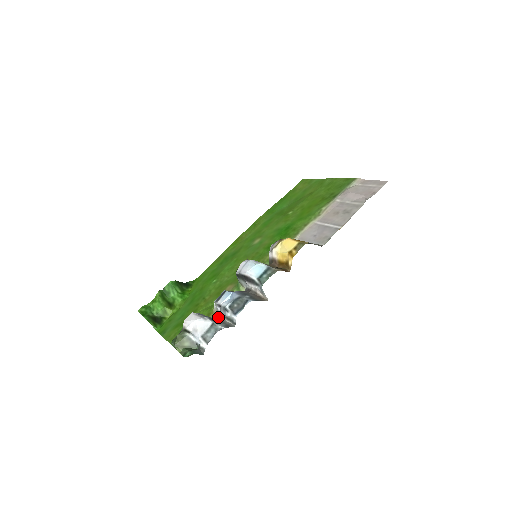
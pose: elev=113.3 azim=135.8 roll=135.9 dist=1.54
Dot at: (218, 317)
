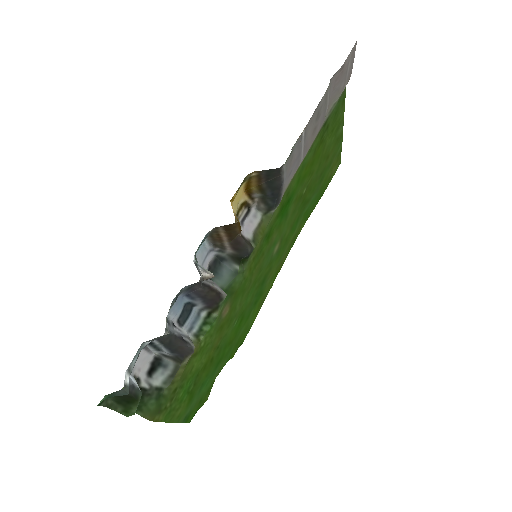
Dot at: (166, 338)
